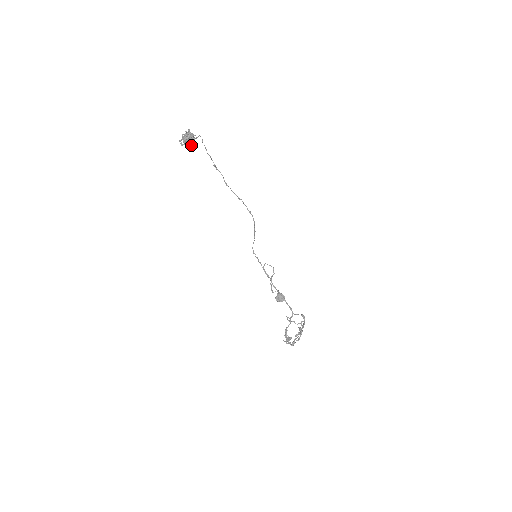
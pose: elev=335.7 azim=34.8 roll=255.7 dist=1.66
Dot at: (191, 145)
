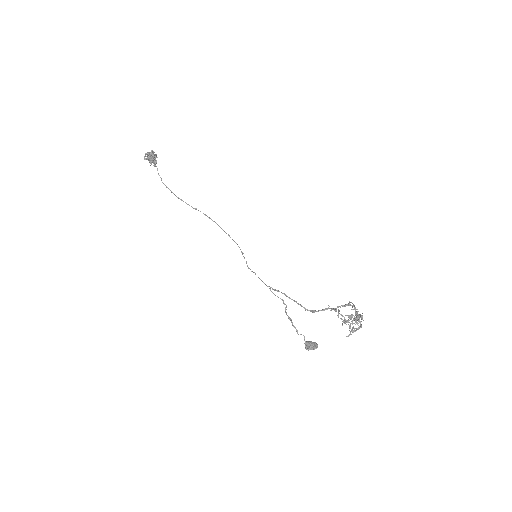
Dot at: (155, 160)
